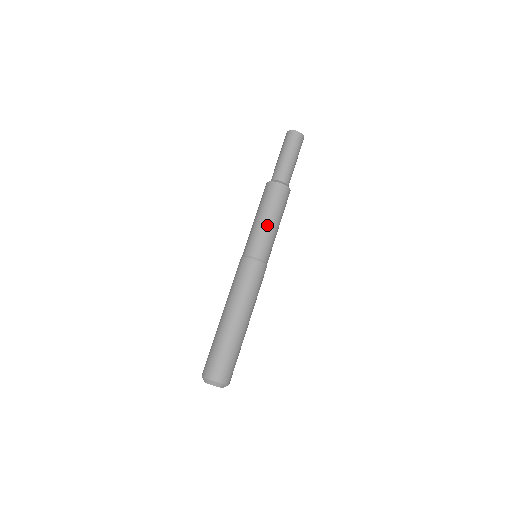
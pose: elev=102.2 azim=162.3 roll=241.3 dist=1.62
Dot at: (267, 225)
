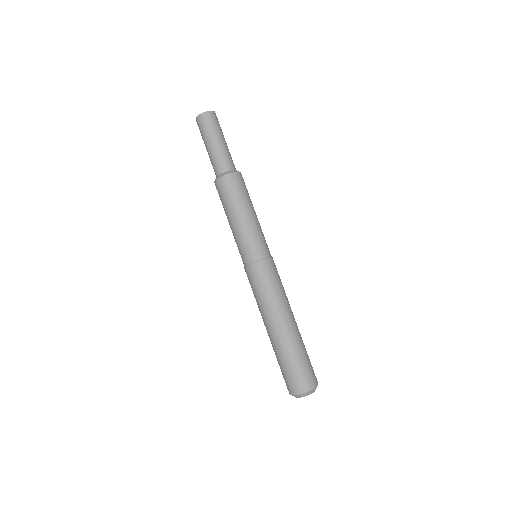
Dot at: (246, 222)
